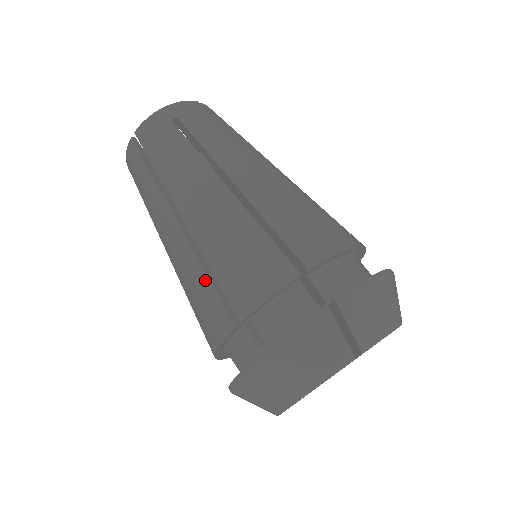
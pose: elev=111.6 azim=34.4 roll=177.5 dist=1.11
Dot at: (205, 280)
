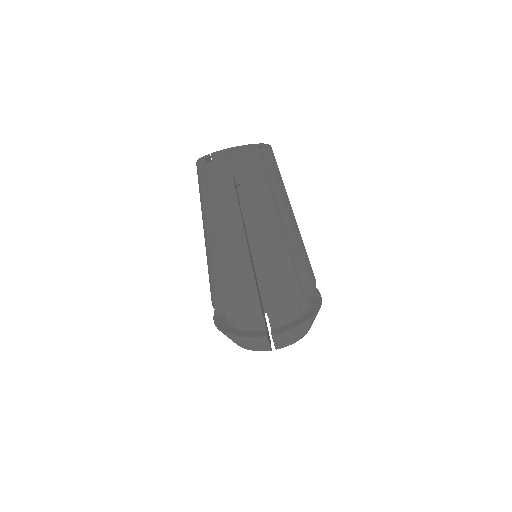
Dot at: (218, 284)
